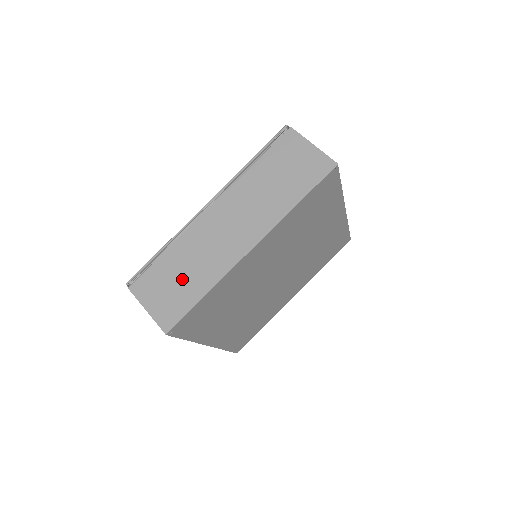
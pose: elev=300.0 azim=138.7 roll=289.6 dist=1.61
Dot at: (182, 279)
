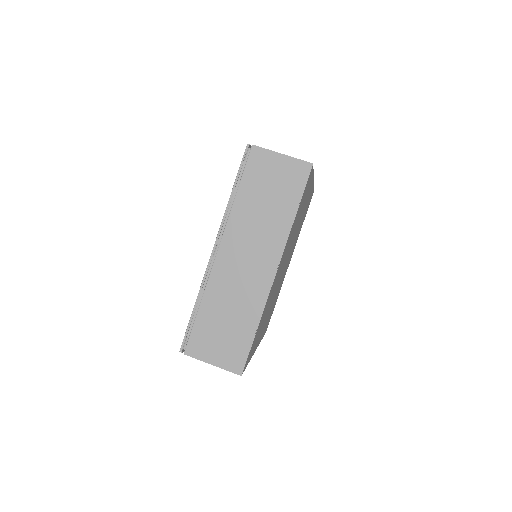
Dot at: (228, 325)
